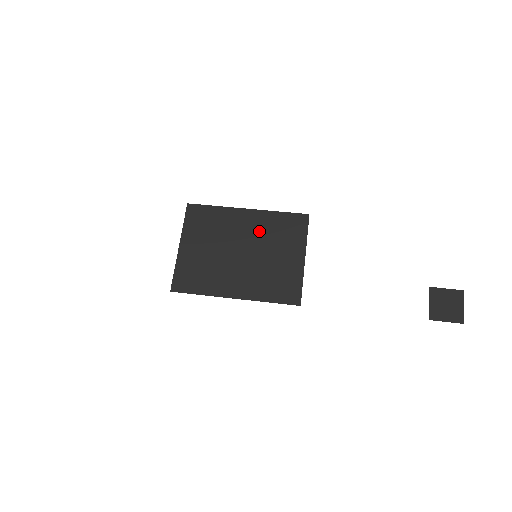
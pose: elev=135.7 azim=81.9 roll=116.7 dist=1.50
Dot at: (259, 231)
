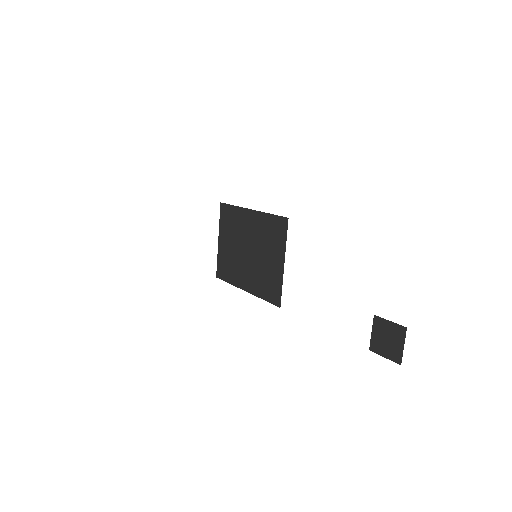
Dot at: (257, 232)
